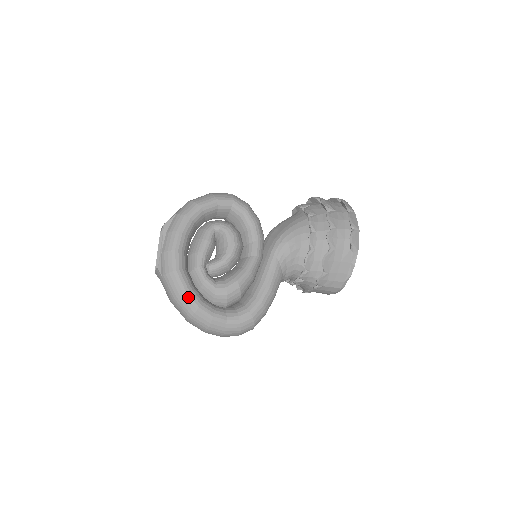
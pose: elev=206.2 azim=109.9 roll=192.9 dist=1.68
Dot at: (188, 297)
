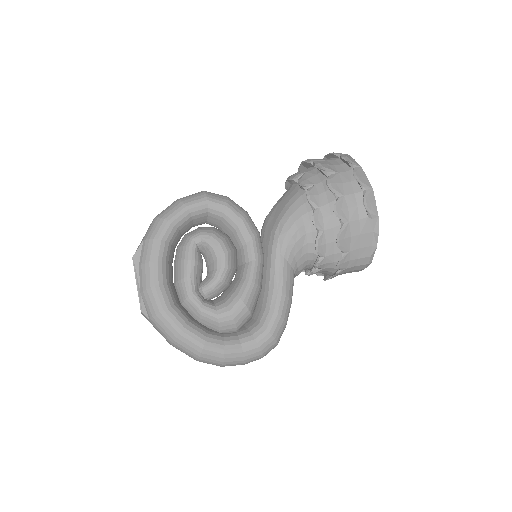
Dot at: (187, 337)
